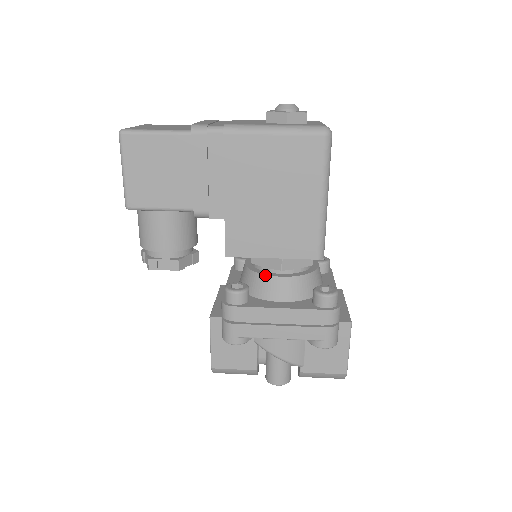
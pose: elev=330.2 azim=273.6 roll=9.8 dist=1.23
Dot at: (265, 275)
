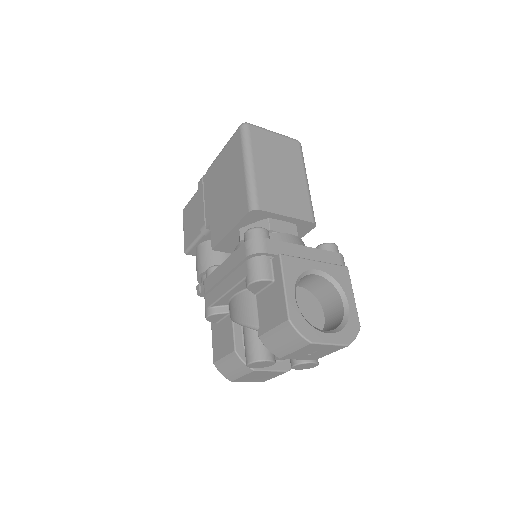
Dot at: occluded
